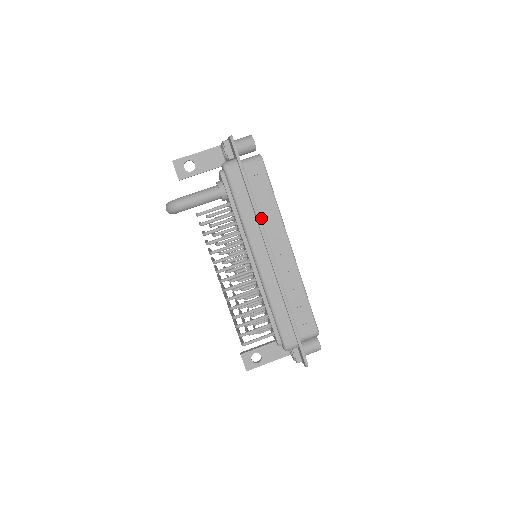
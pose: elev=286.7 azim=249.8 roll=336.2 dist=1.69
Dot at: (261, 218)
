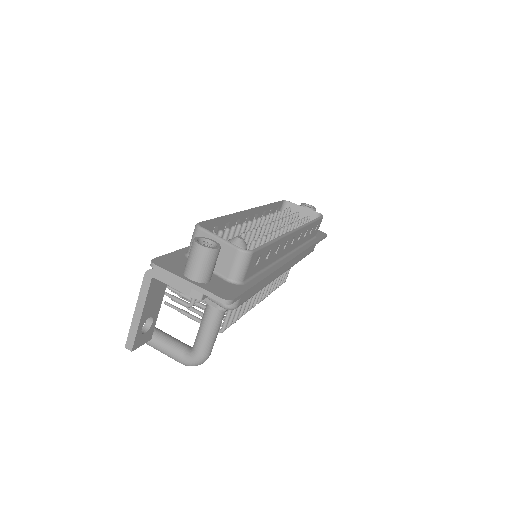
Dot at: (272, 262)
